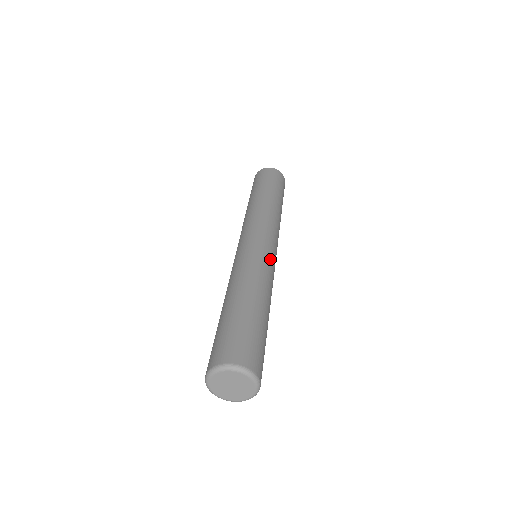
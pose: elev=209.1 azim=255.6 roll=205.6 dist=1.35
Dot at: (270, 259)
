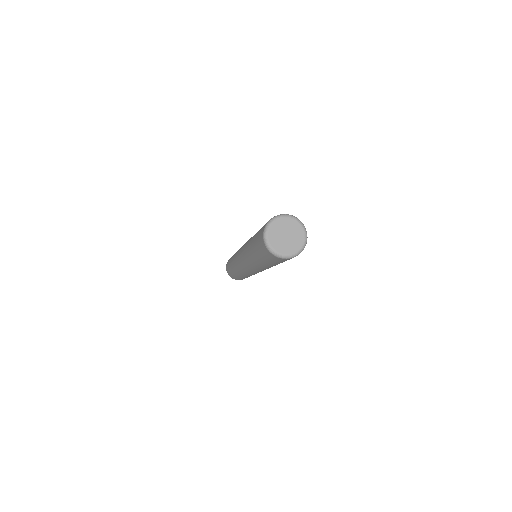
Dot at: occluded
